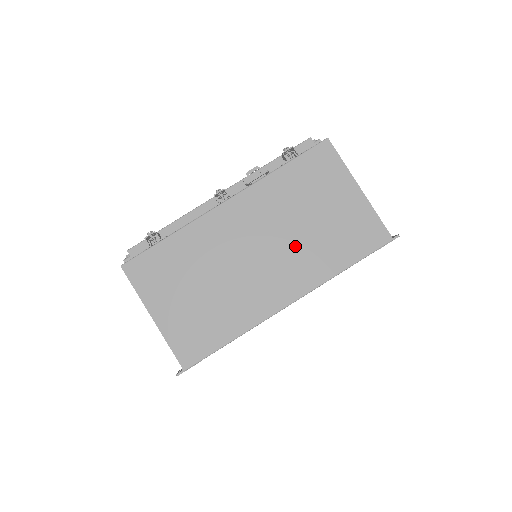
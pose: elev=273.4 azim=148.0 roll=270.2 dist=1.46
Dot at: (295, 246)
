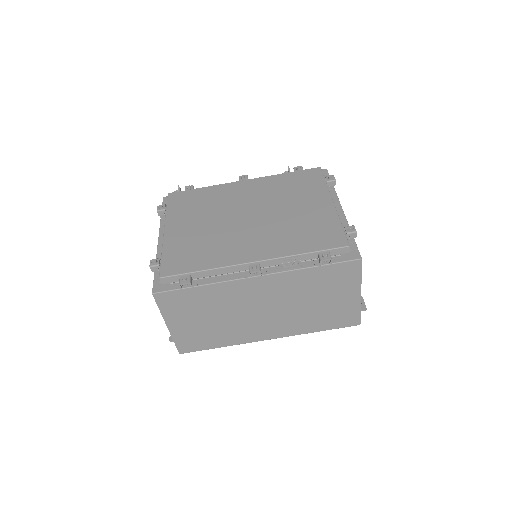
Dot at: (293, 313)
